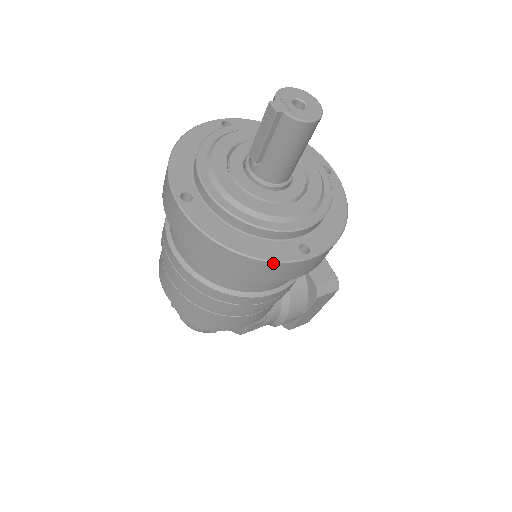
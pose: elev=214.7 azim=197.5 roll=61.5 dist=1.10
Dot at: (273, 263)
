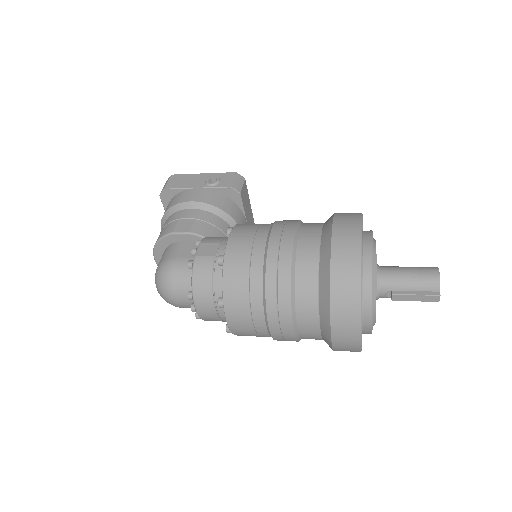
Dot at: occluded
